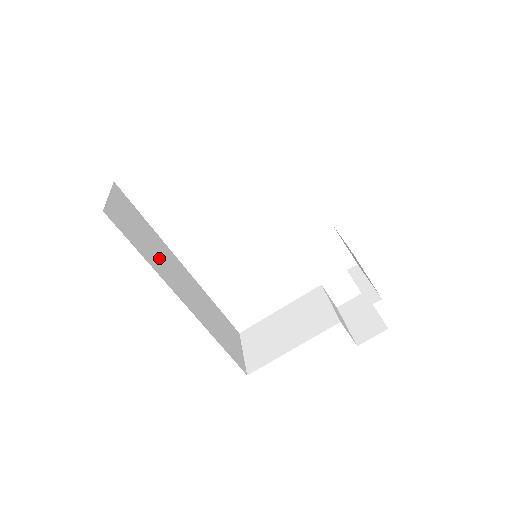
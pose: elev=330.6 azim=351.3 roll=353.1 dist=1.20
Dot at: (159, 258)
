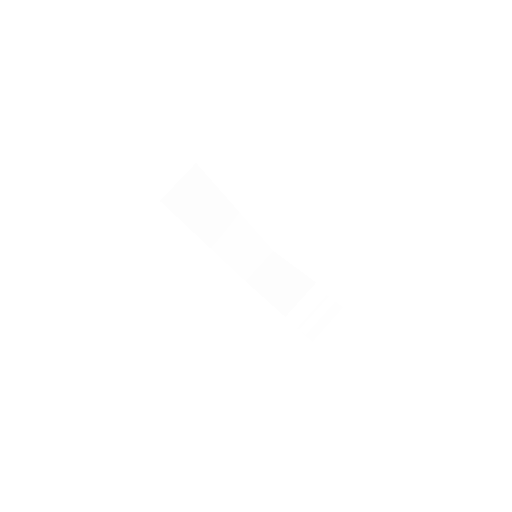
Dot at: (205, 216)
